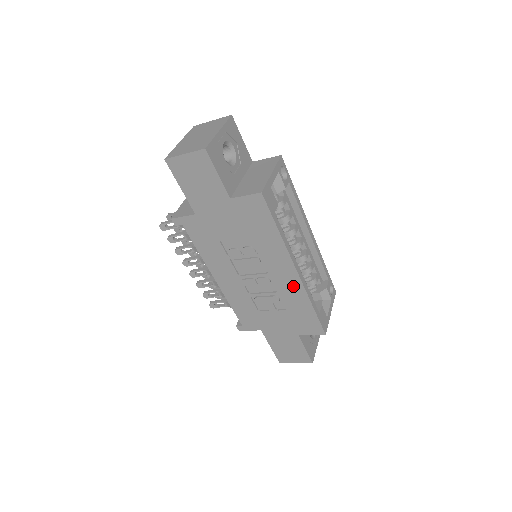
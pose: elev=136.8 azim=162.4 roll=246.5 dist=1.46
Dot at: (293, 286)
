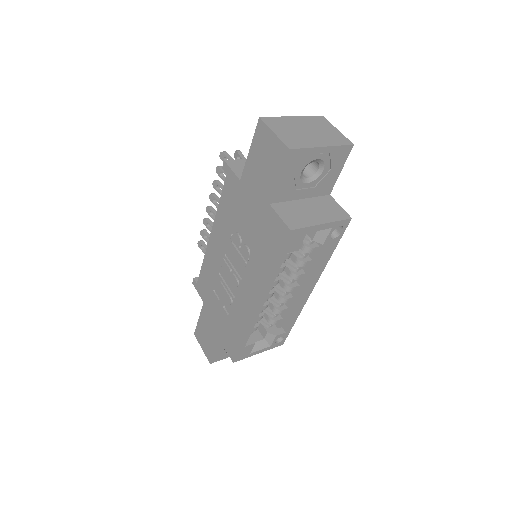
Dot at: (246, 310)
